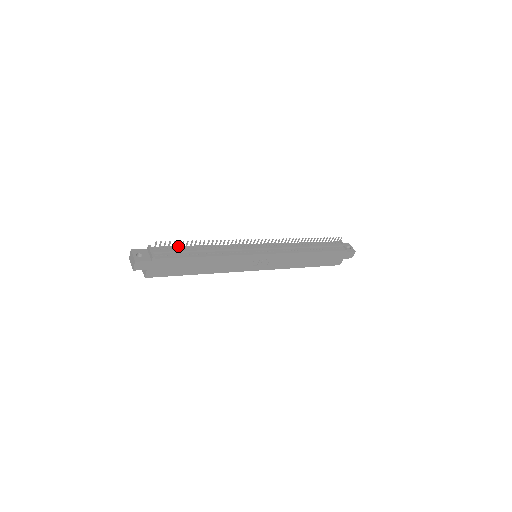
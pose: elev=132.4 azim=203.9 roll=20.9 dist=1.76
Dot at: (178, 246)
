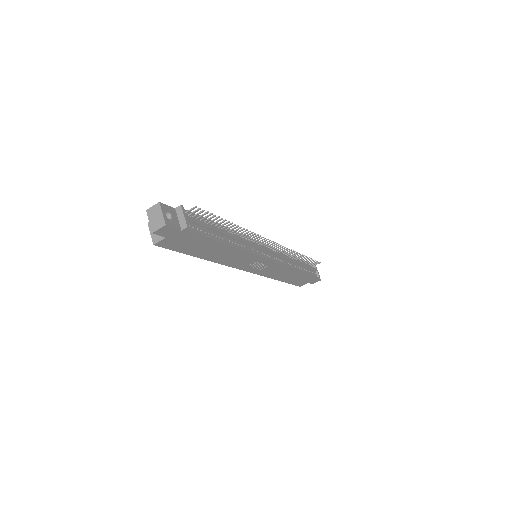
Dot at: occluded
